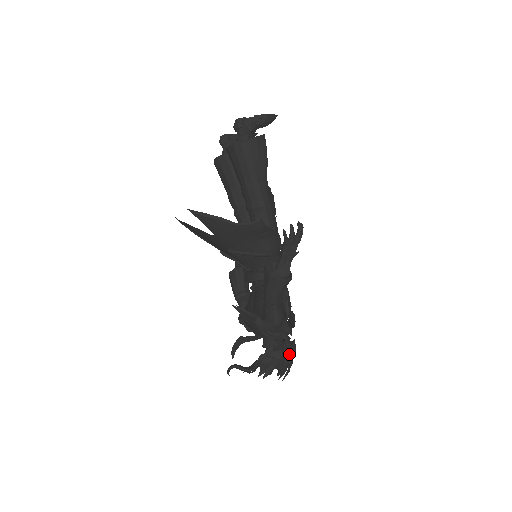
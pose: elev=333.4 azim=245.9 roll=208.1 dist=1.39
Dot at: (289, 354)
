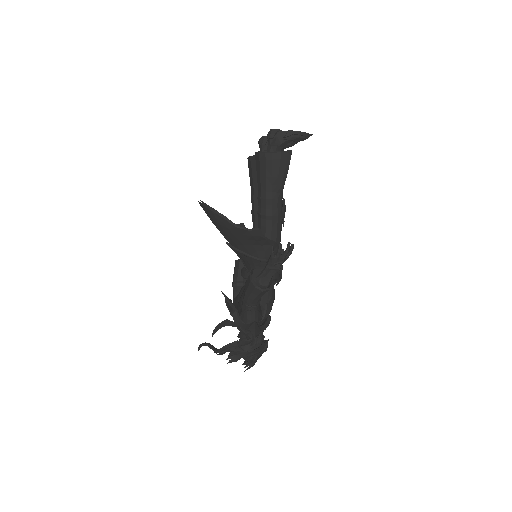
Dot at: (256, 351)
